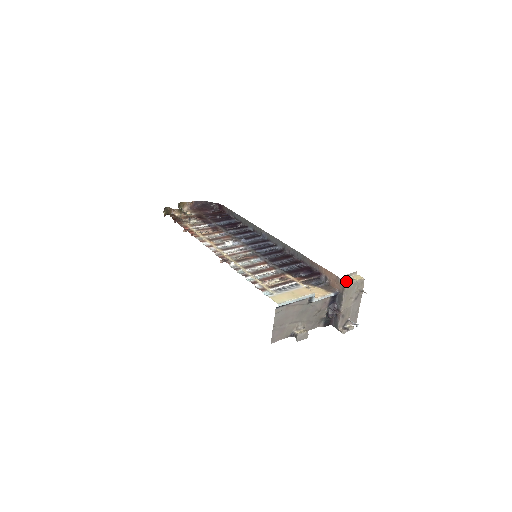
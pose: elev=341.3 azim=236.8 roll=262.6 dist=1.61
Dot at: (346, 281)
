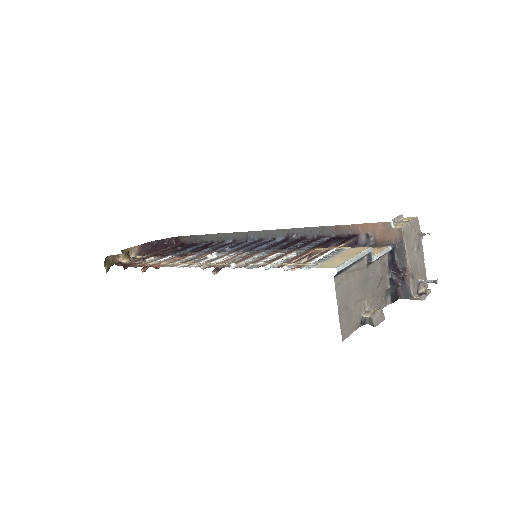
Dot at: (399, 224)
